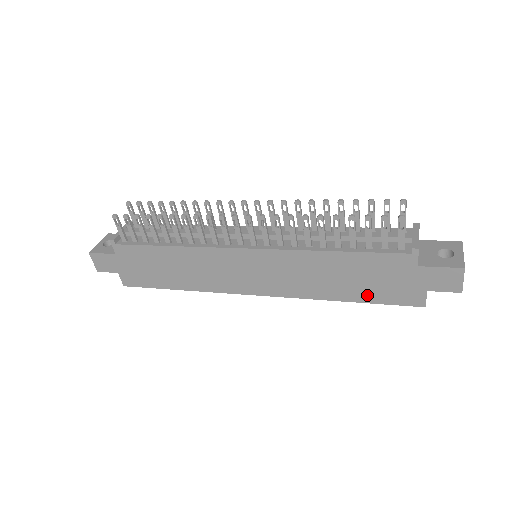
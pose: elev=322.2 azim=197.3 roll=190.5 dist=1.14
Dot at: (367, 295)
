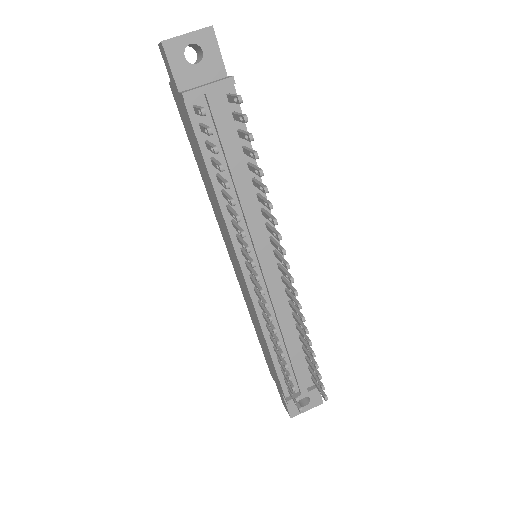
Dot at: (261, 344)
